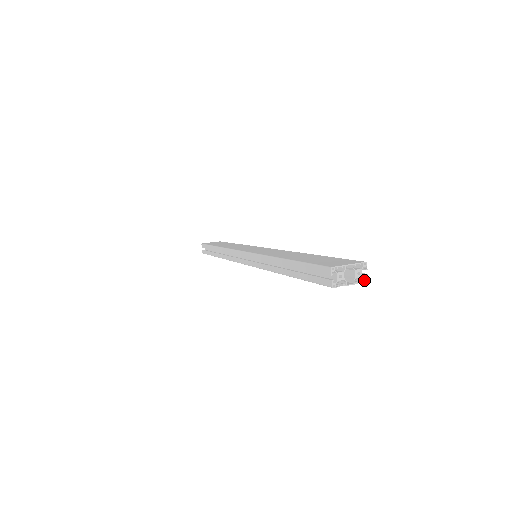
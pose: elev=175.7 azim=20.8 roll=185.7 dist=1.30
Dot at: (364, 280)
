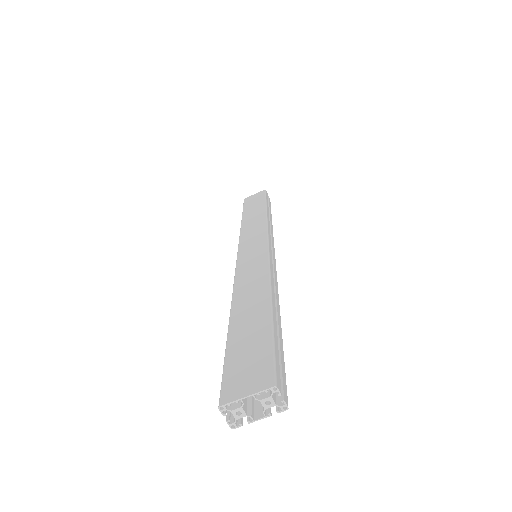
Dot at: (281, 408)
